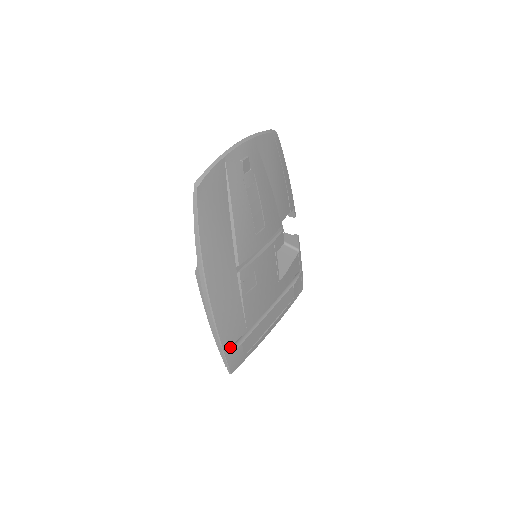
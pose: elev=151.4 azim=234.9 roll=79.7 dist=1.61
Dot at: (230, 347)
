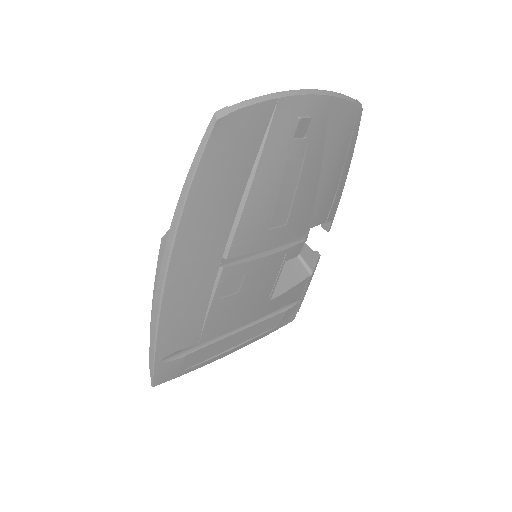
Dot at: (166, 355)
